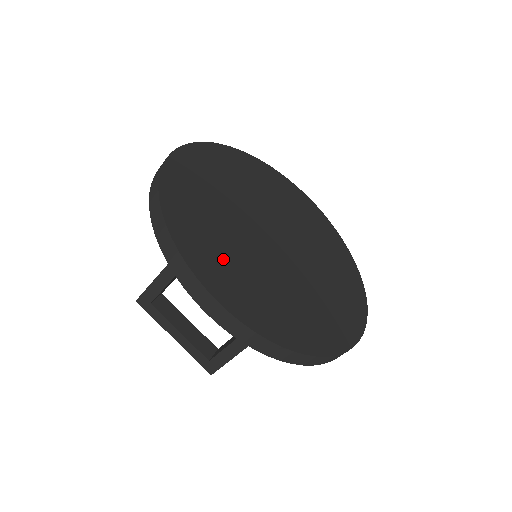
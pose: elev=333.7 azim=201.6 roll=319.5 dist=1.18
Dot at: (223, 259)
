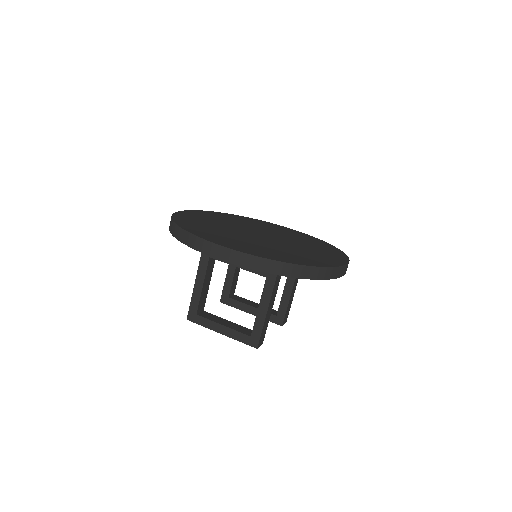
Dot at: (222, 237)
